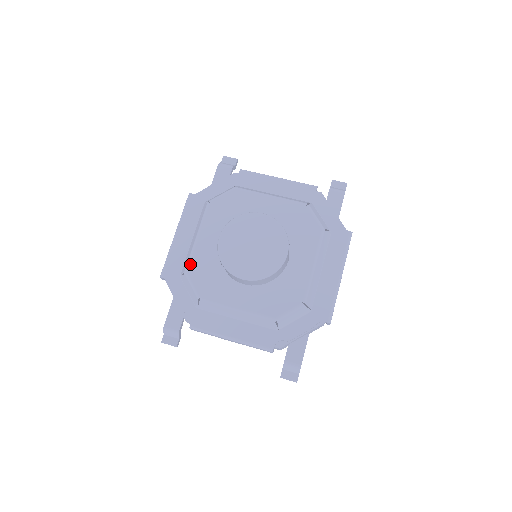
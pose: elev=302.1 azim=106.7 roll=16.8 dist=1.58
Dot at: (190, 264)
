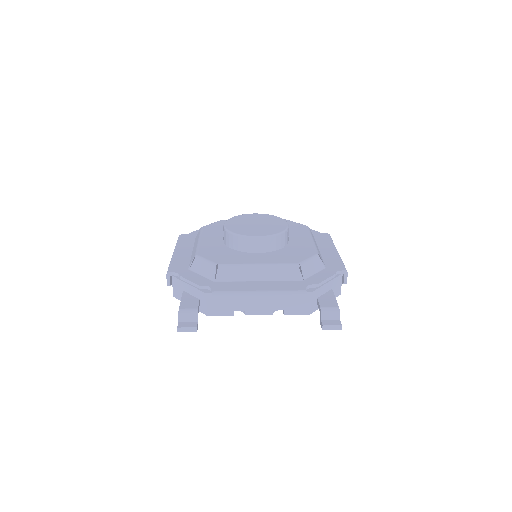
Dot at: (199, 251)
